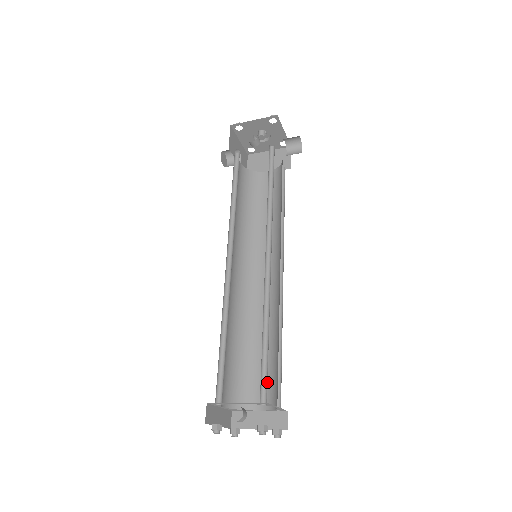
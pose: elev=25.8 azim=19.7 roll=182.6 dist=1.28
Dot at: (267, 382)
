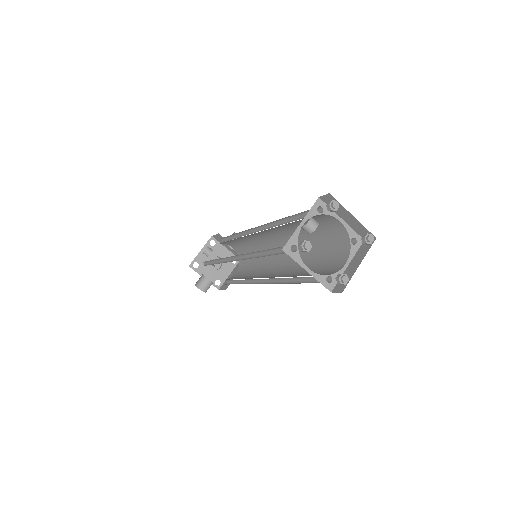
Dot at: (333, 256)
